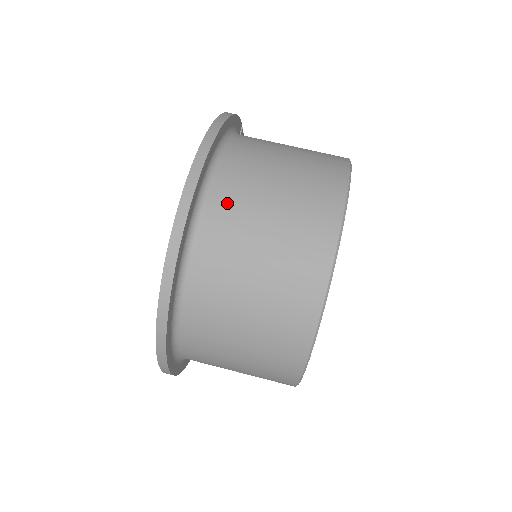
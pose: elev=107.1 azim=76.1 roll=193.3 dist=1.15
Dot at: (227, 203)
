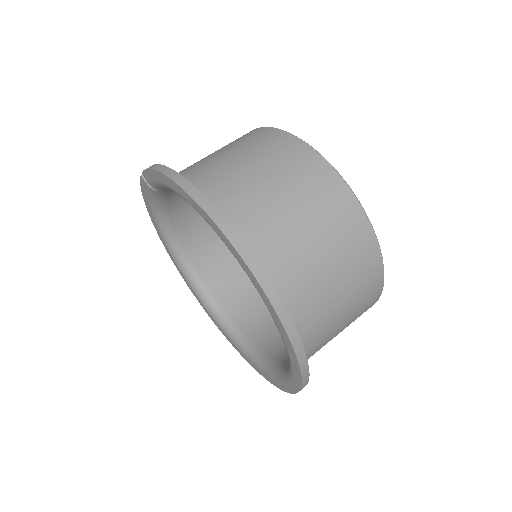
Dot at: (263, 235)
